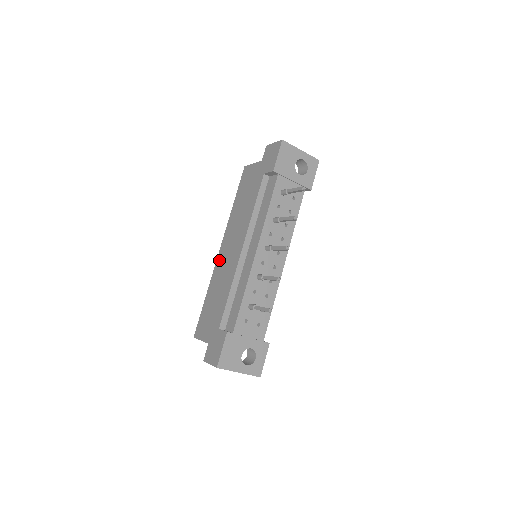
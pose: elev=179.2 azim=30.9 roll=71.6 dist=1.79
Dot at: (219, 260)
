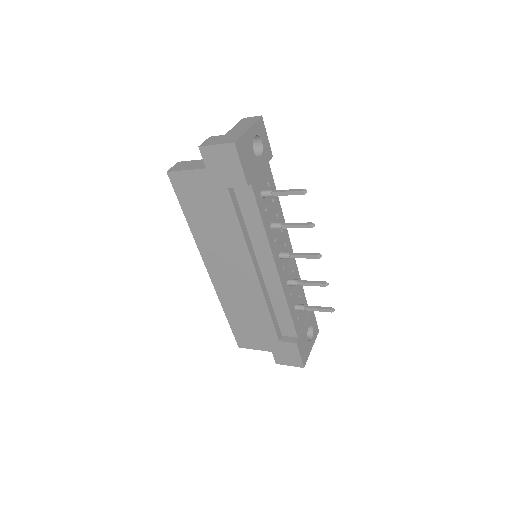
Dot at: (218, 283)
